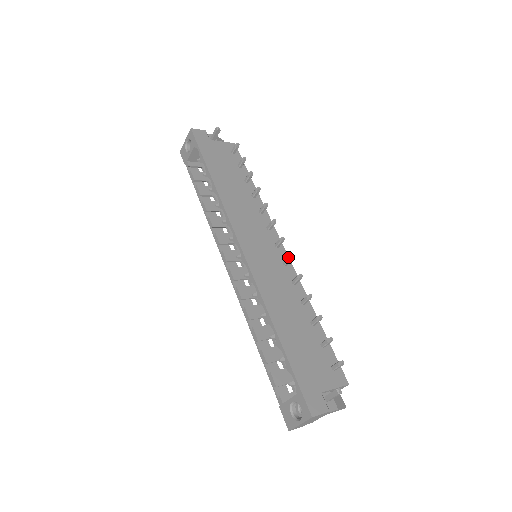
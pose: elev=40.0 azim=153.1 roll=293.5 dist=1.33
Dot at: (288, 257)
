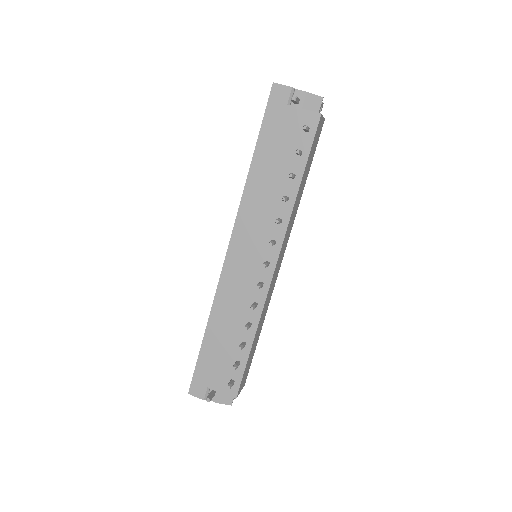
Dot at: (257, 284)
